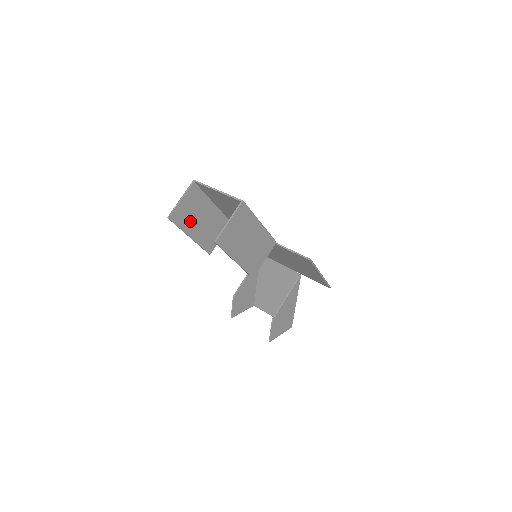
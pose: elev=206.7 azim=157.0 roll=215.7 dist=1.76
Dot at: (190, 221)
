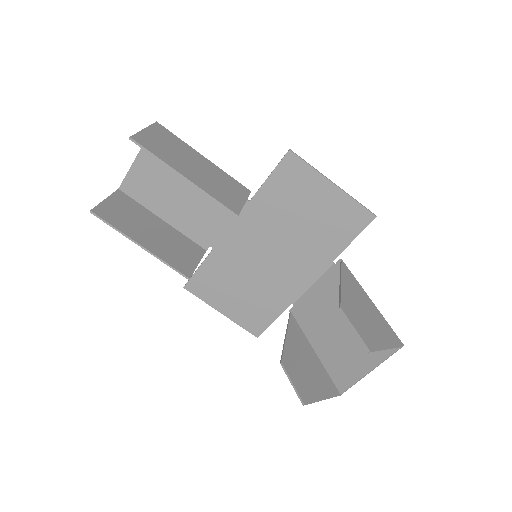
Dot at: (131, 227)
